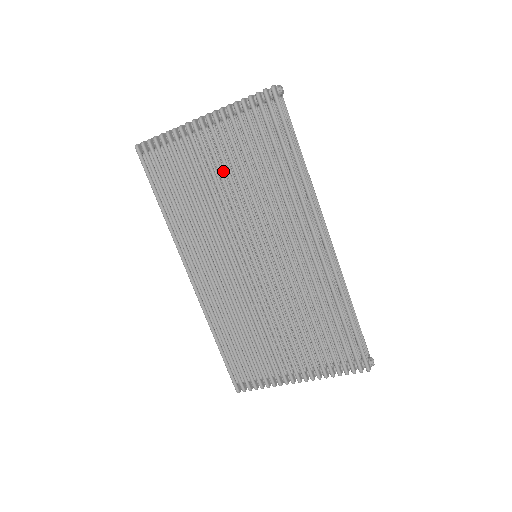
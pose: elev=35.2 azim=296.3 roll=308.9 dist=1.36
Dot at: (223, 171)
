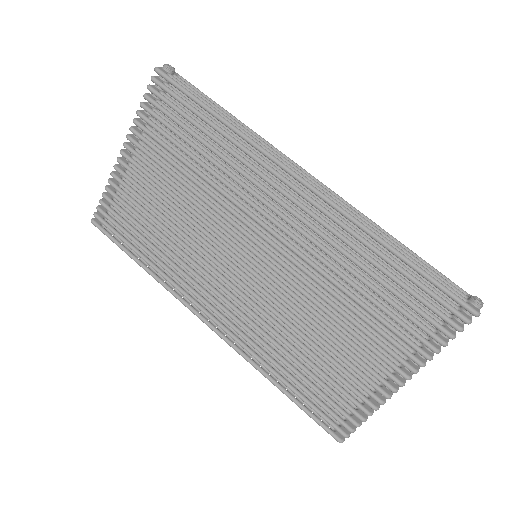
Dot at: (170, 187)
